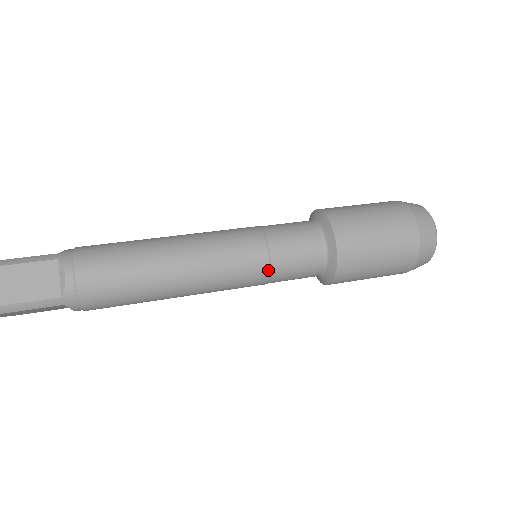
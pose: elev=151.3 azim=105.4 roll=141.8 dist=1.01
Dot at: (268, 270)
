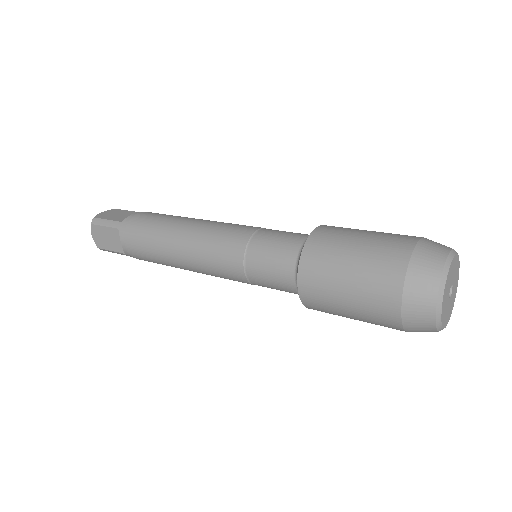
Dot at: (246, 243)
